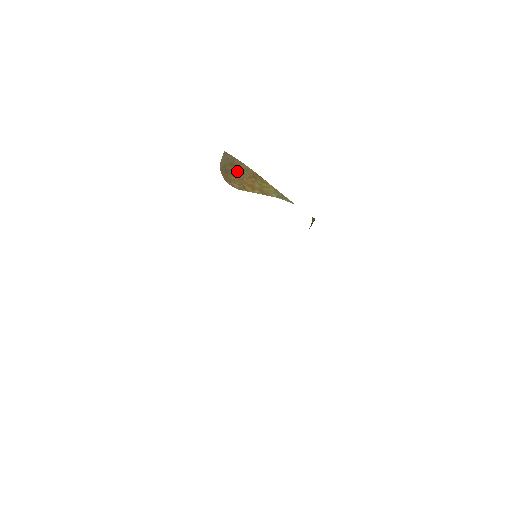
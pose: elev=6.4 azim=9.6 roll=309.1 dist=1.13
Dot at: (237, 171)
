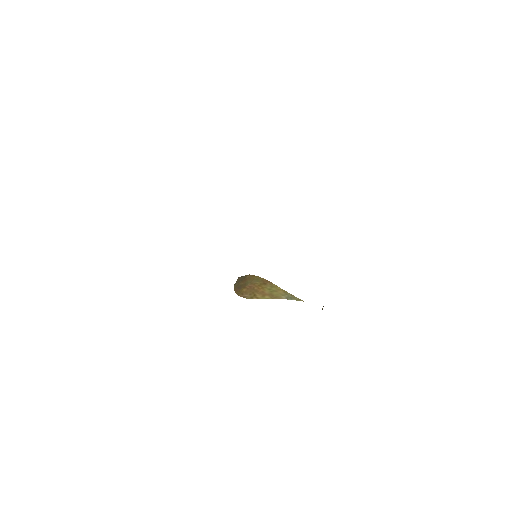
Dot at: (249, 283)
